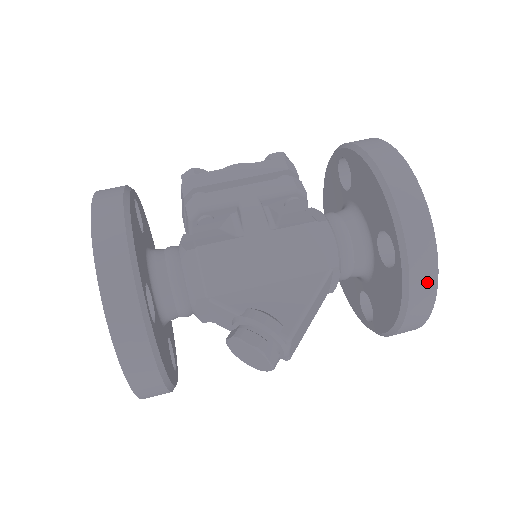
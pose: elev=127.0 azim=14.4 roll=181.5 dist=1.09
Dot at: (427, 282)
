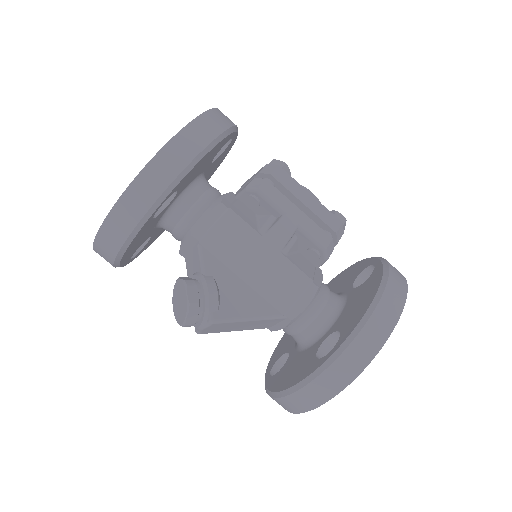
Dot at: (326, 391)
